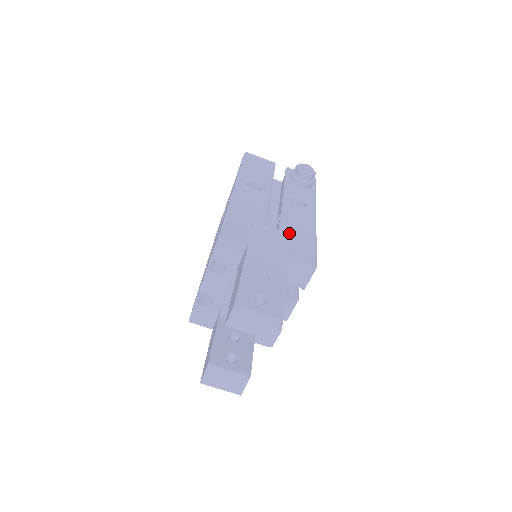
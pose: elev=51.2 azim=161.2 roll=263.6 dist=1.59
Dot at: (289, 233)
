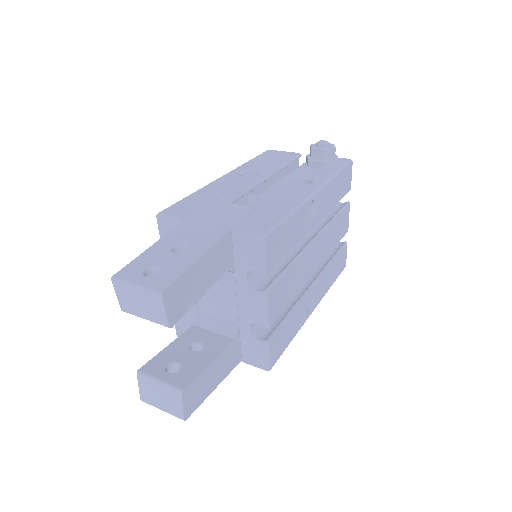
Dot at: (250, 207)
